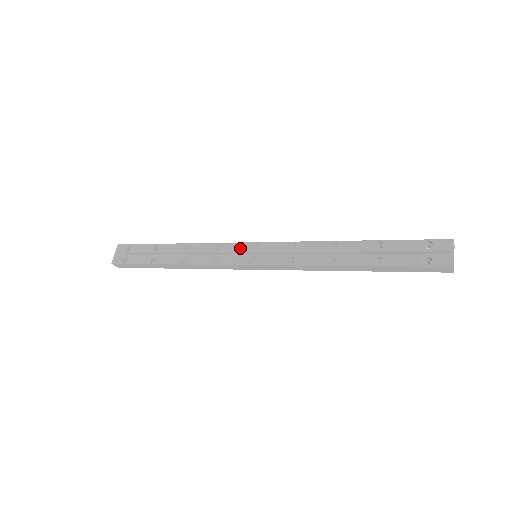
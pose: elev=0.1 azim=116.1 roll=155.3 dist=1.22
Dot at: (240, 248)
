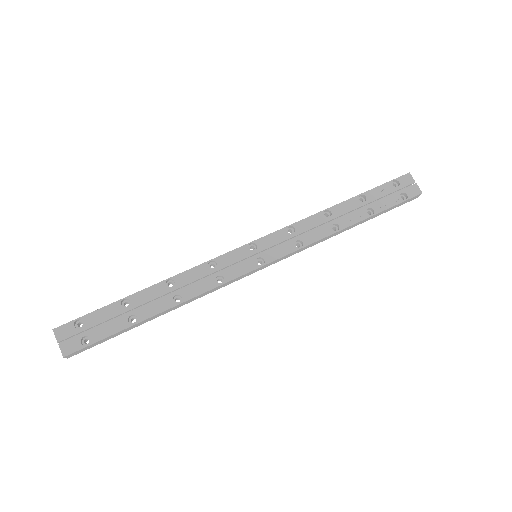
Dot at: (238, 255)
